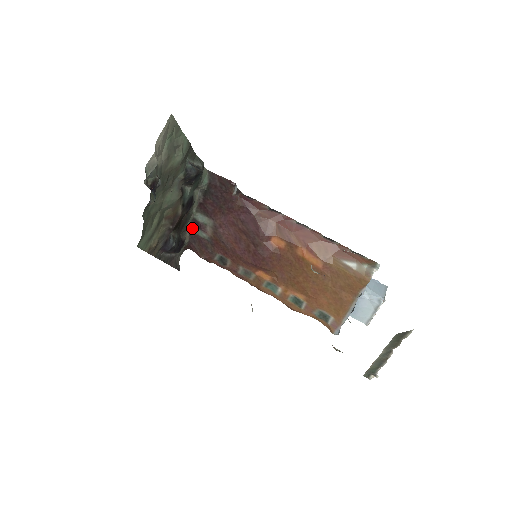
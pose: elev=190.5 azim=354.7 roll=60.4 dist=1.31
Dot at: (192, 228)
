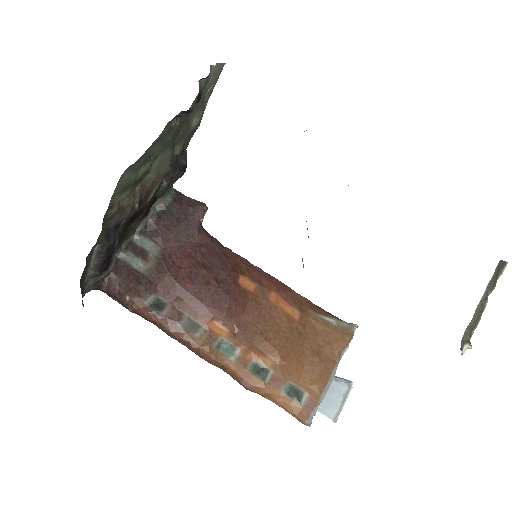
Dot at: (124, 253)
